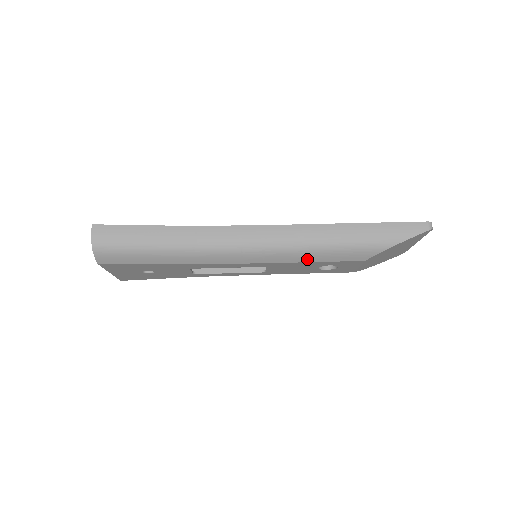
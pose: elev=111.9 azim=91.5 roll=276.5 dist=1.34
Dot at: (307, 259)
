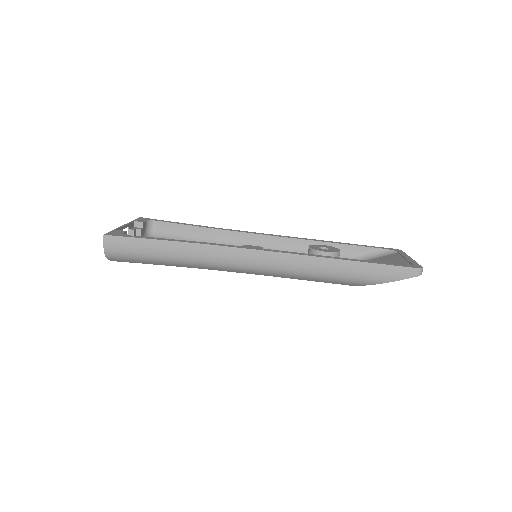
Dot at: (300, 279)
